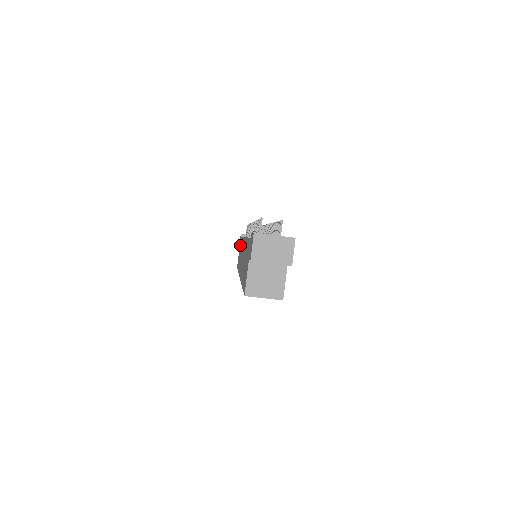
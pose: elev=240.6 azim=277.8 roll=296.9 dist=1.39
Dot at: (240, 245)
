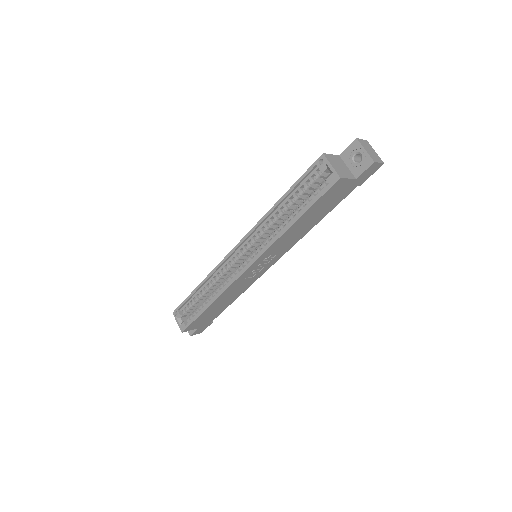
Dot at: occluded
